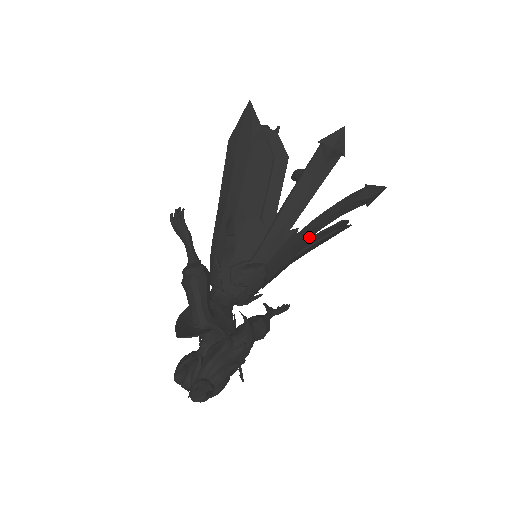
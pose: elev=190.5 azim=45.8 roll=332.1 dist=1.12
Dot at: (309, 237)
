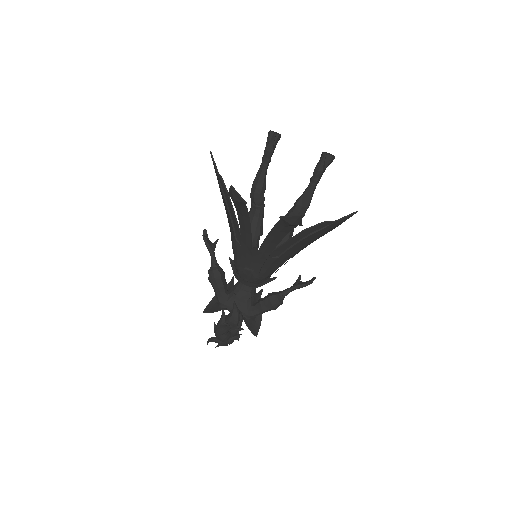
Dot at: (273, 248)
